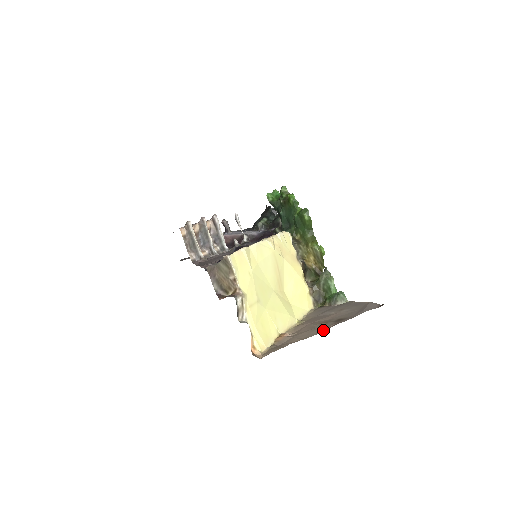
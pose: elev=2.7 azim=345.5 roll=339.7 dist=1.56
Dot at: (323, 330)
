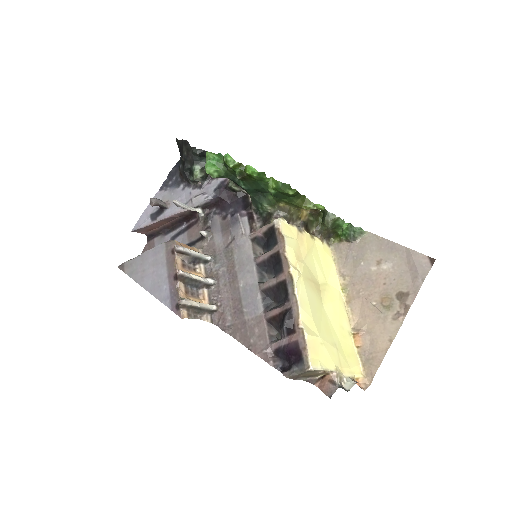
Dot at: (399, 321)
